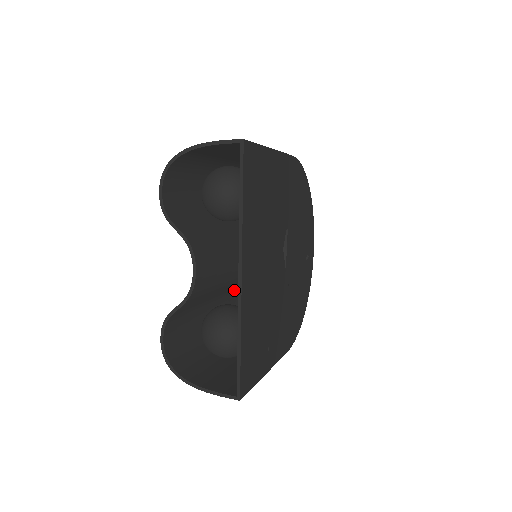
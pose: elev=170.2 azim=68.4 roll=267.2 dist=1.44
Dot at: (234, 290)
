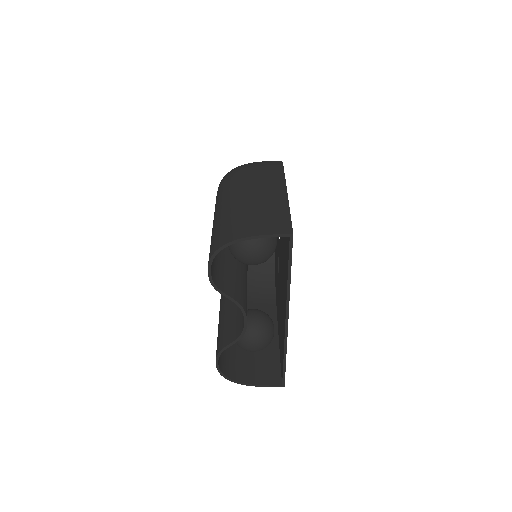
Dot at: occluded
